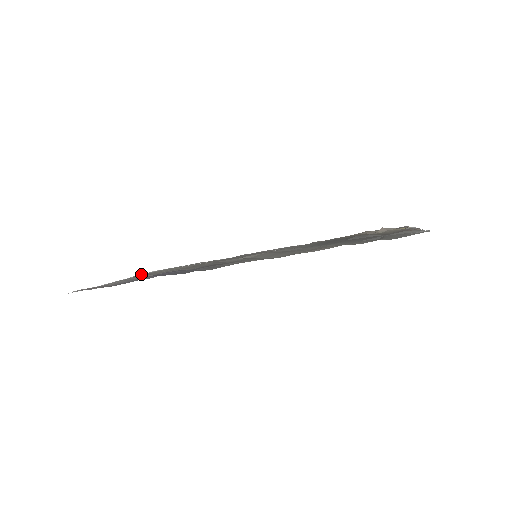
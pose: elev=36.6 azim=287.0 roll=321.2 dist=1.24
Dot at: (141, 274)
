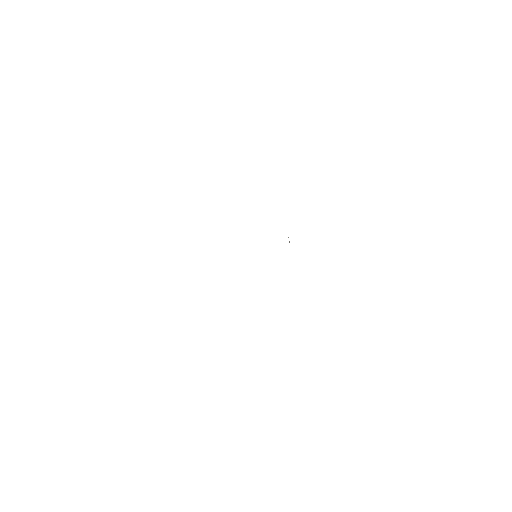
Dot at: occluded
